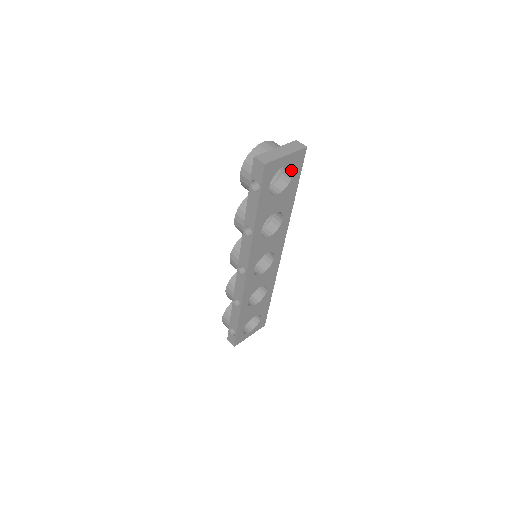
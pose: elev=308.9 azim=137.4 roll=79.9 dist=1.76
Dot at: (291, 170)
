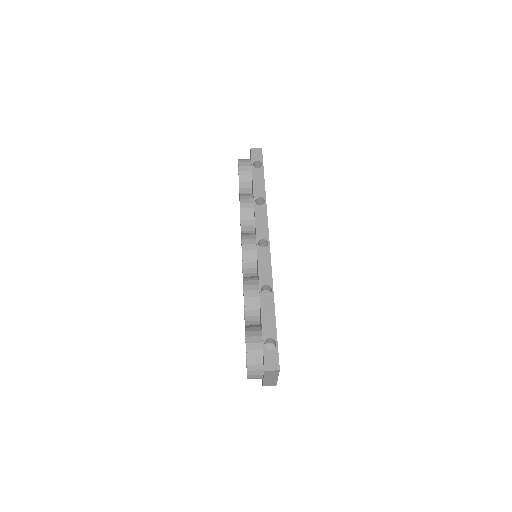
Dot at: occluded
